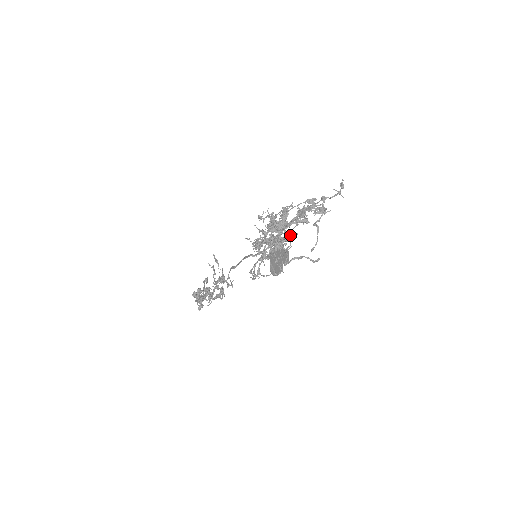
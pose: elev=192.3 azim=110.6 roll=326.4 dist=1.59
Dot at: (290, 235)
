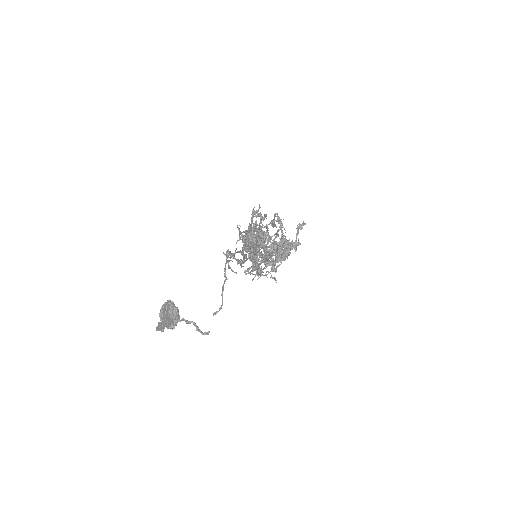
Dot at: (262, 257)
